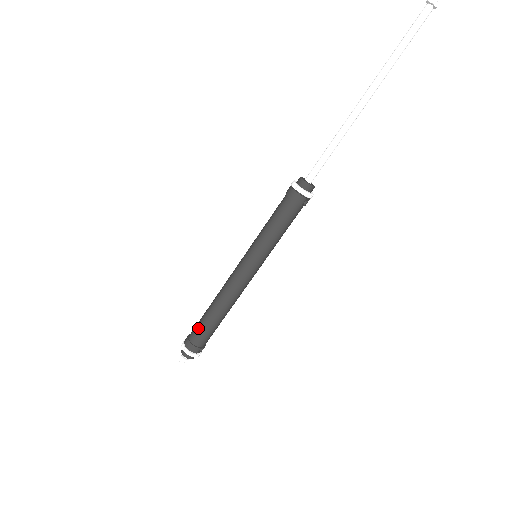
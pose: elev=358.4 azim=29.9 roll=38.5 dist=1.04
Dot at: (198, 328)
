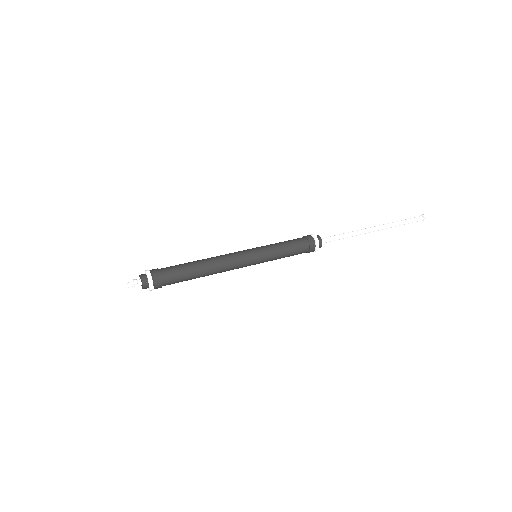
Dot at: (178, 278)
